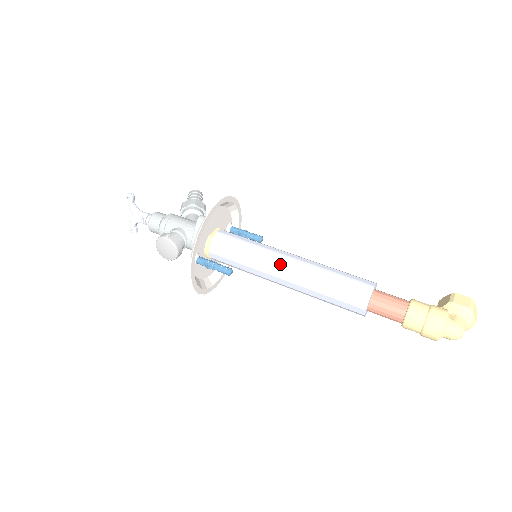
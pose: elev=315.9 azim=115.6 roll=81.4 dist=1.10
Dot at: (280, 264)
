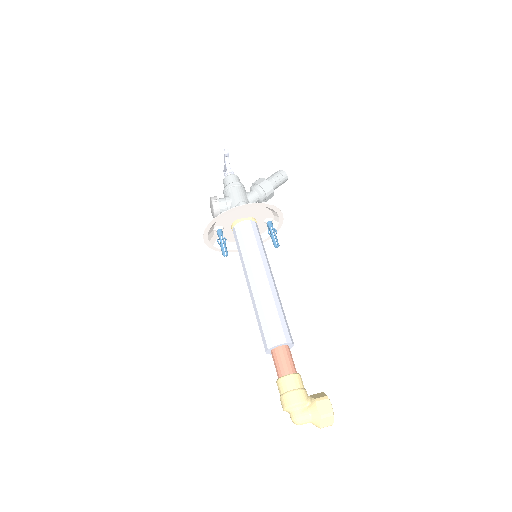
Dot at: (252, 276)
